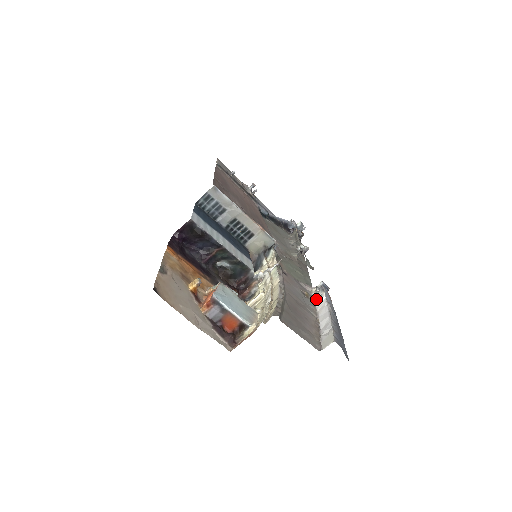
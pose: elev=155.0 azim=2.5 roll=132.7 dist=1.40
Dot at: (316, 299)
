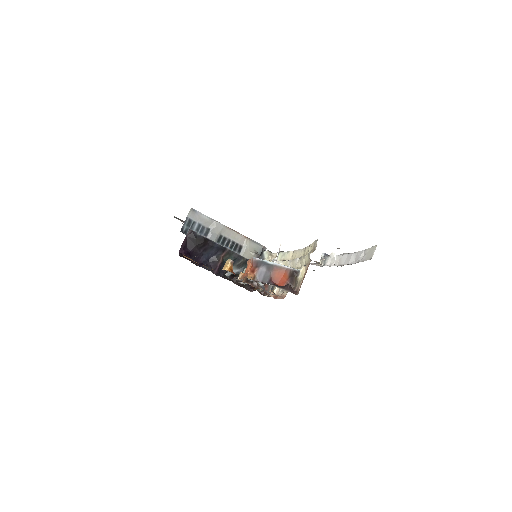
Dot at: (328, 264)
